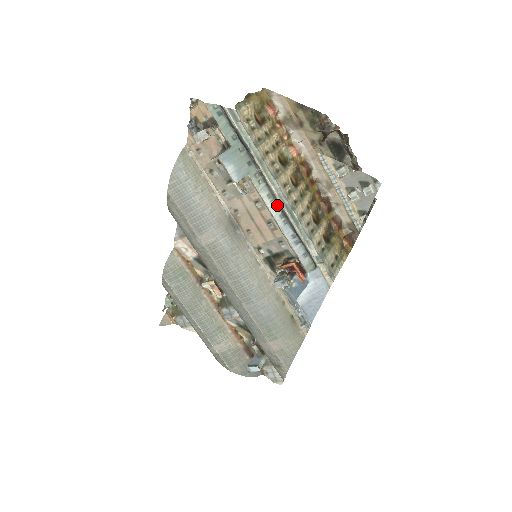
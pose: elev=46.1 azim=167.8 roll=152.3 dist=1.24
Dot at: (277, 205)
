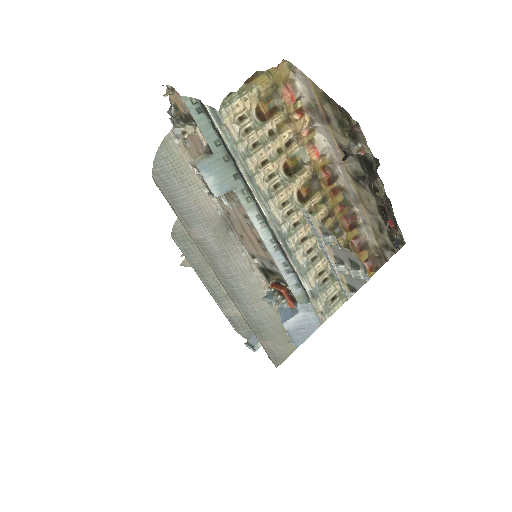
Dot at: (268, 228)
